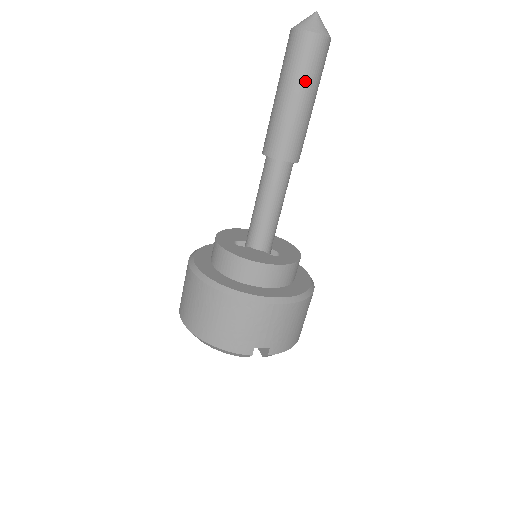
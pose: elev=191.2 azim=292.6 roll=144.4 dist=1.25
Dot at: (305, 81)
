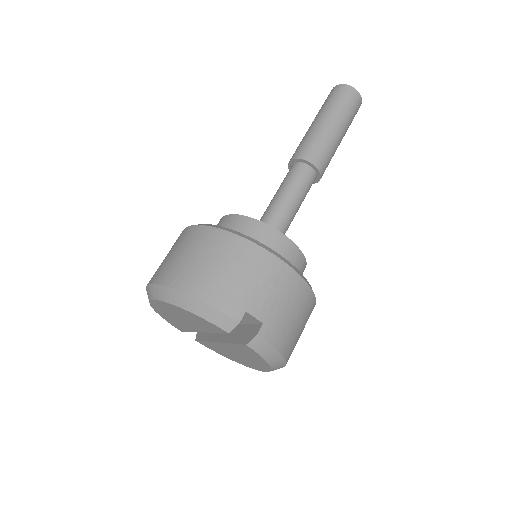
Dot at: (341, 114)
